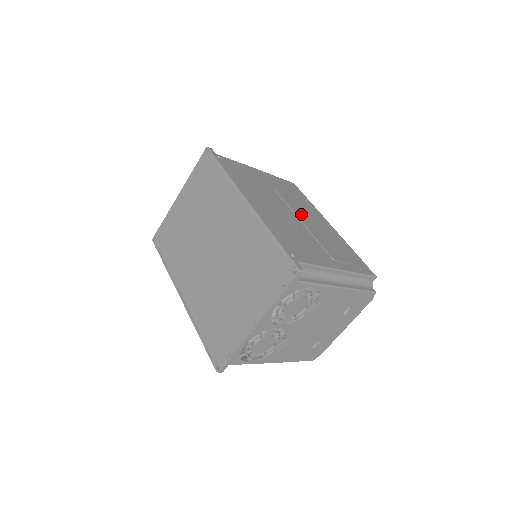
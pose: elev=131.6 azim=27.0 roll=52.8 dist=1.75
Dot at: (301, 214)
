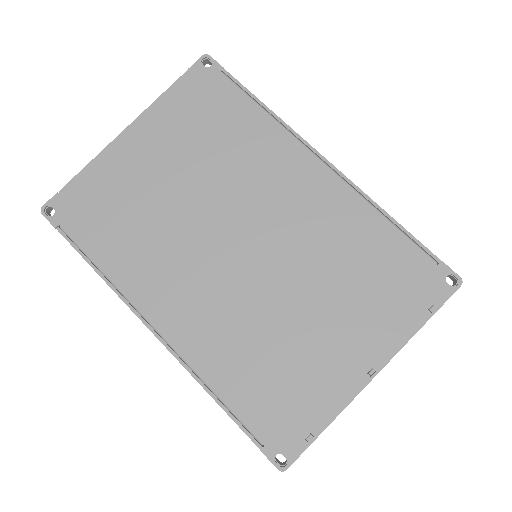
Dot at: occluded
